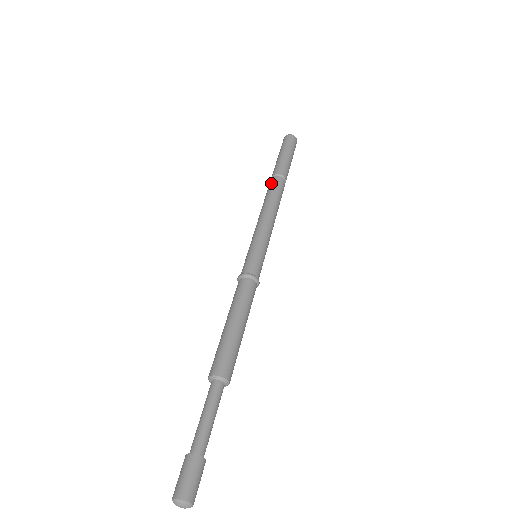
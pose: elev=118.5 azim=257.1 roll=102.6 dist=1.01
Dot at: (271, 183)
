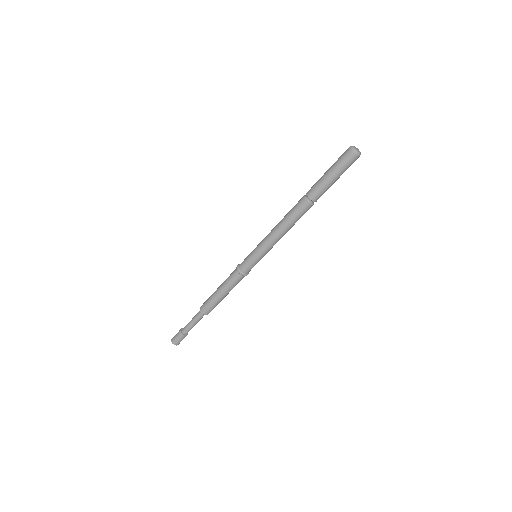
Dot at: (298, 203)
